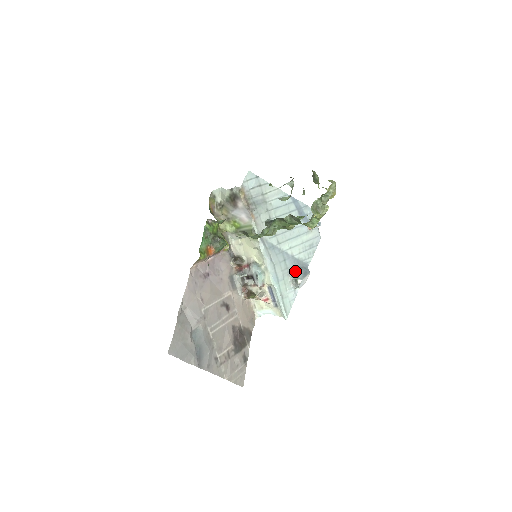
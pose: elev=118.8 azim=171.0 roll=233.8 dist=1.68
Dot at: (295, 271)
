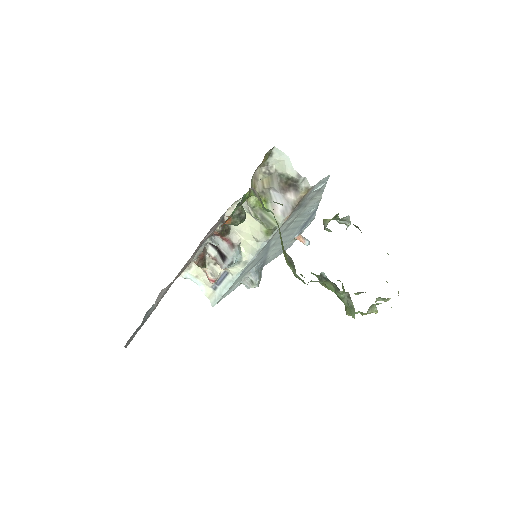
Dot at: (258, 273)
